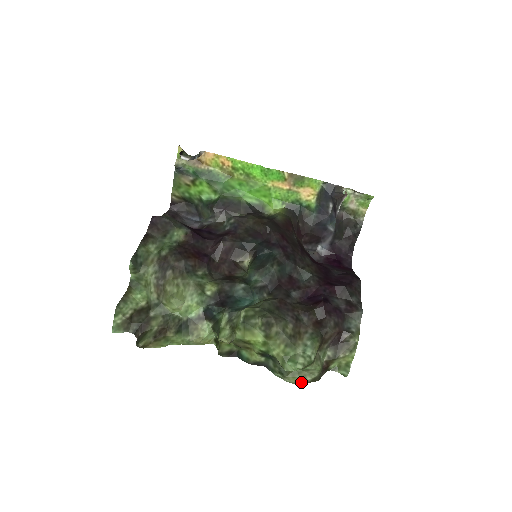
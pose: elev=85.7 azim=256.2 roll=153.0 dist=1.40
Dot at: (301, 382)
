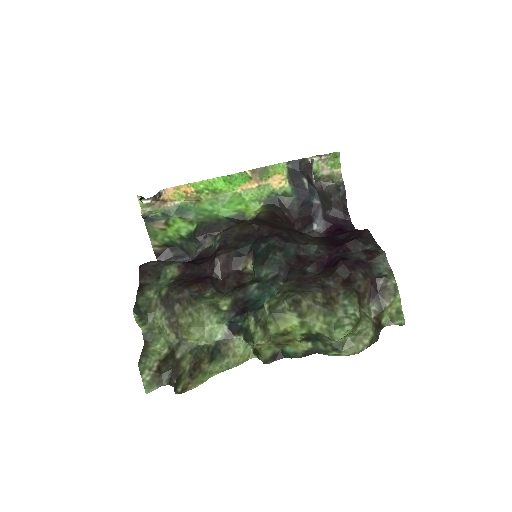
Dot at: (360, 349)
